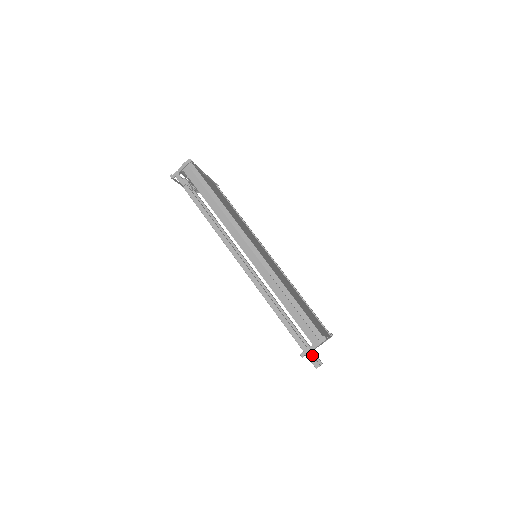
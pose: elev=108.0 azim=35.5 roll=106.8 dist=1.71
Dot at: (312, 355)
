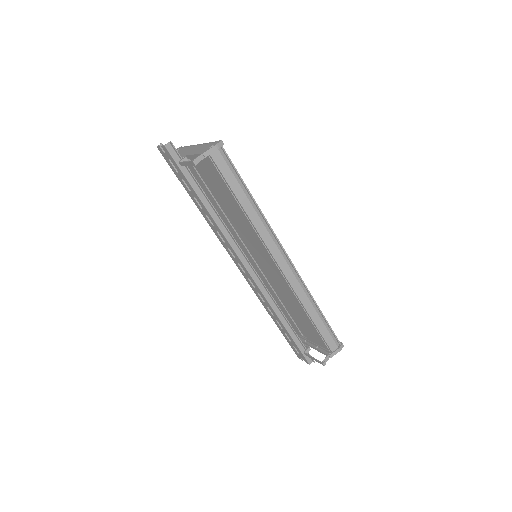
Dot at: occluded
